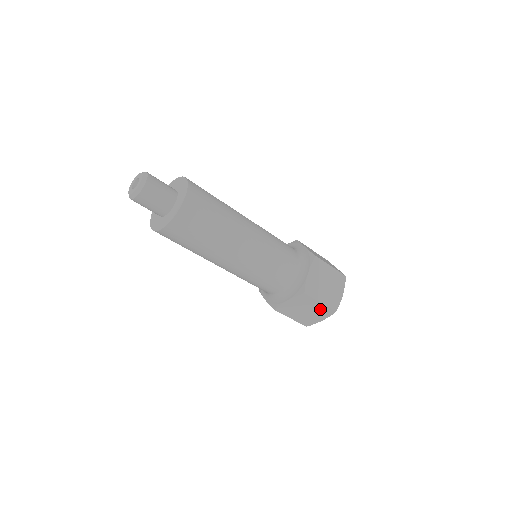
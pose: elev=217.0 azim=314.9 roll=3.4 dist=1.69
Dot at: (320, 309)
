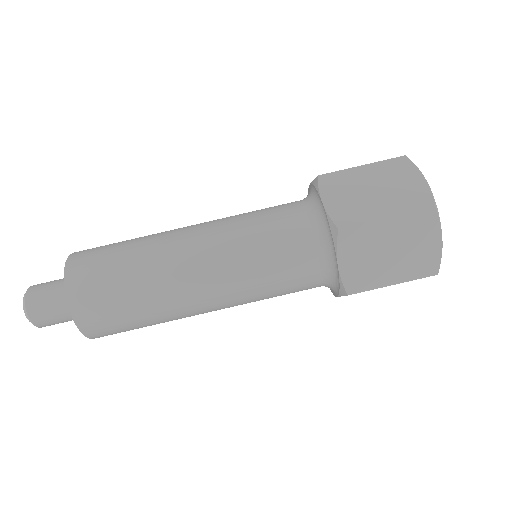
Dot at: (382, 172)
